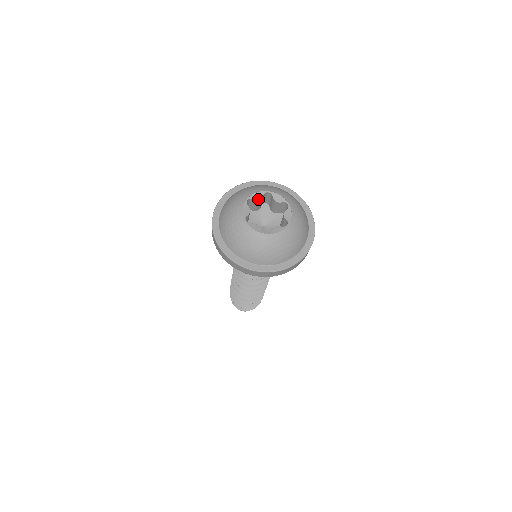
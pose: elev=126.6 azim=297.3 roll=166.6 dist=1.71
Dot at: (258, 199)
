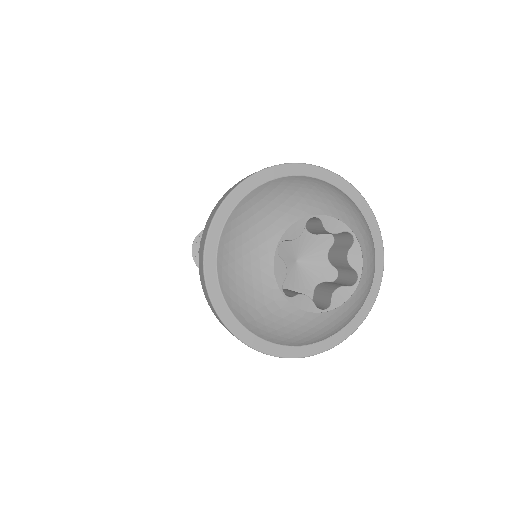
Dot at: (296, 237)
